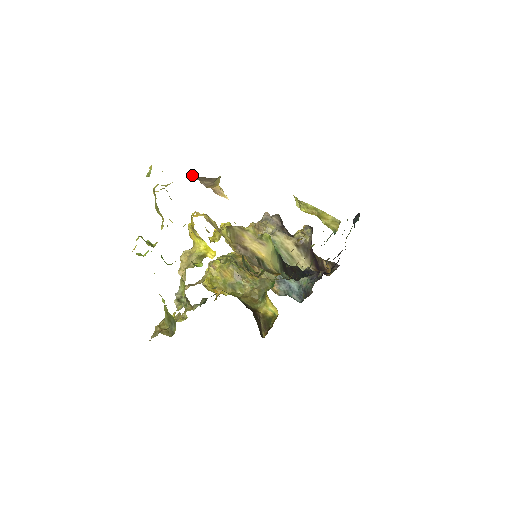
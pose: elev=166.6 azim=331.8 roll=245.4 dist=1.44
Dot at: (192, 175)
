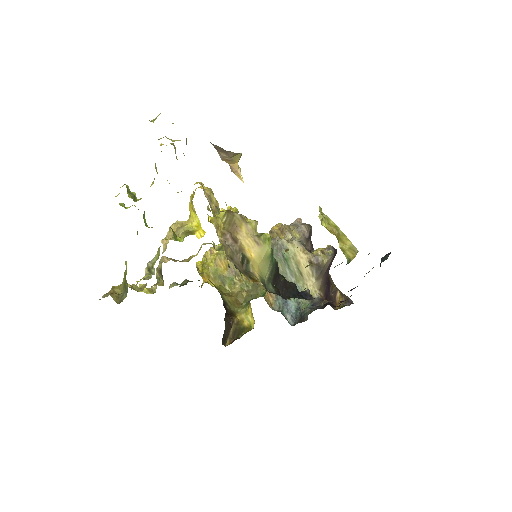
Dot at: occluded
